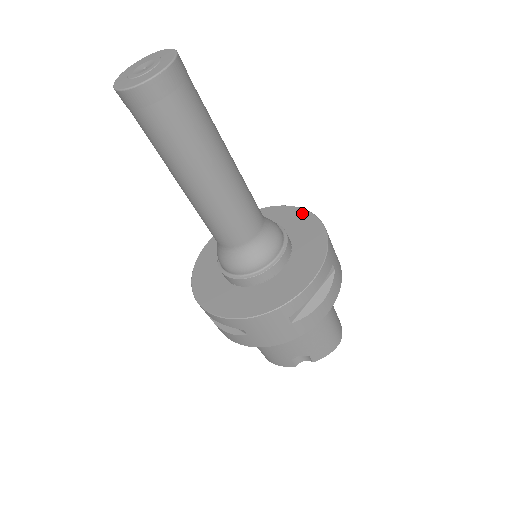
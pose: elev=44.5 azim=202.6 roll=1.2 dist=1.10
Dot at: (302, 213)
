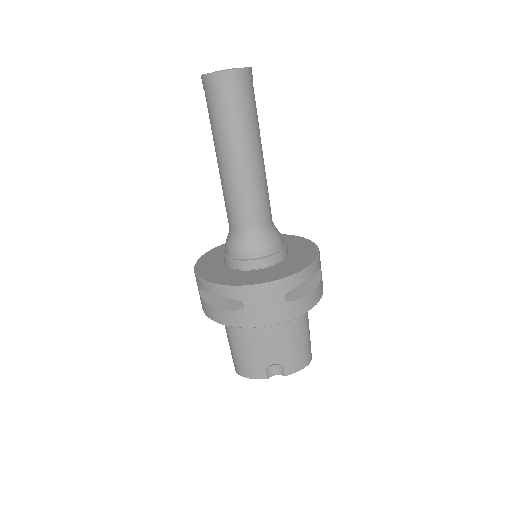
Dot at: (294, 237)
